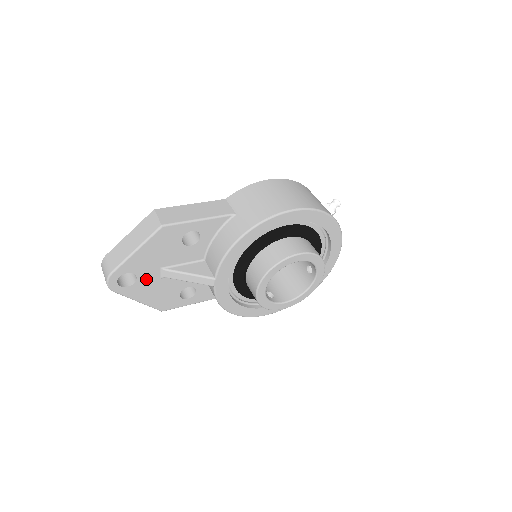
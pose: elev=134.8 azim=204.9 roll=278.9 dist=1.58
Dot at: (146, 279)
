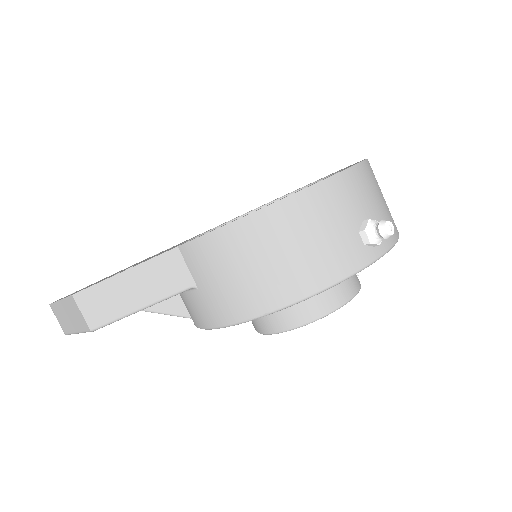
Dot at: occluded
